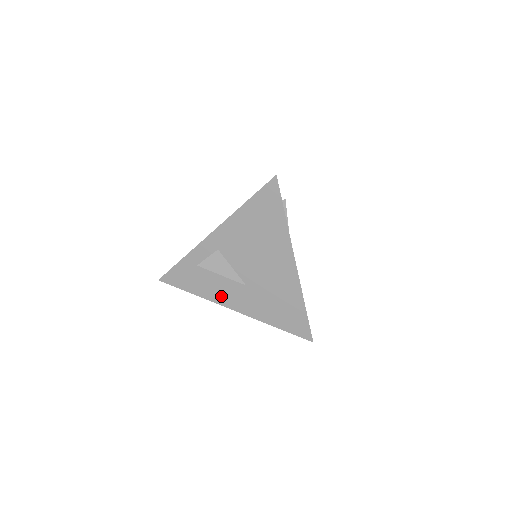
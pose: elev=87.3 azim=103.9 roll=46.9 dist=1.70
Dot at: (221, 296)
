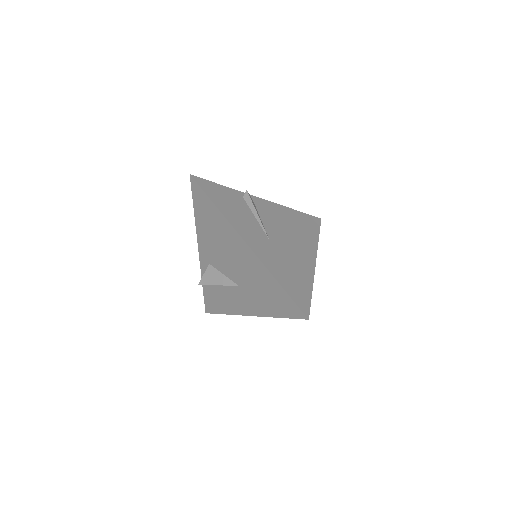
Dot at: (235, 306)
